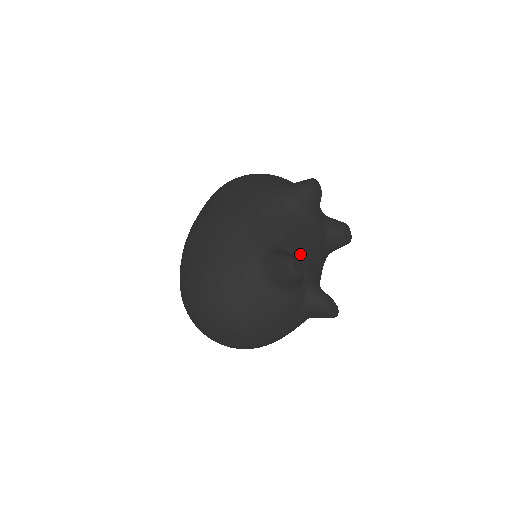
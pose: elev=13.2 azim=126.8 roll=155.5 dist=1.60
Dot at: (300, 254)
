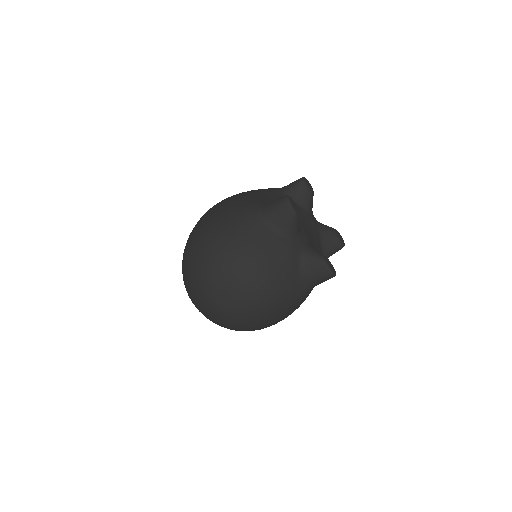
Dot at: occluded
